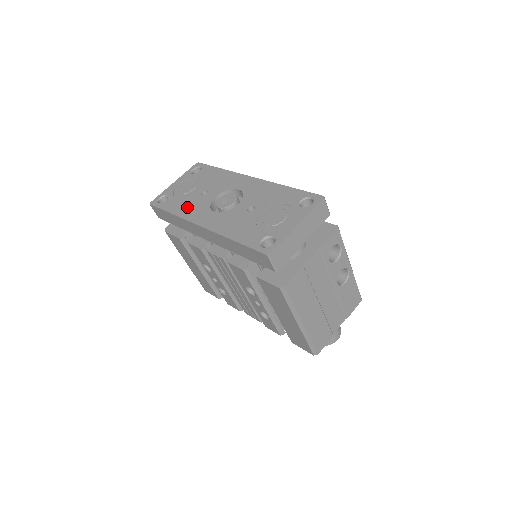
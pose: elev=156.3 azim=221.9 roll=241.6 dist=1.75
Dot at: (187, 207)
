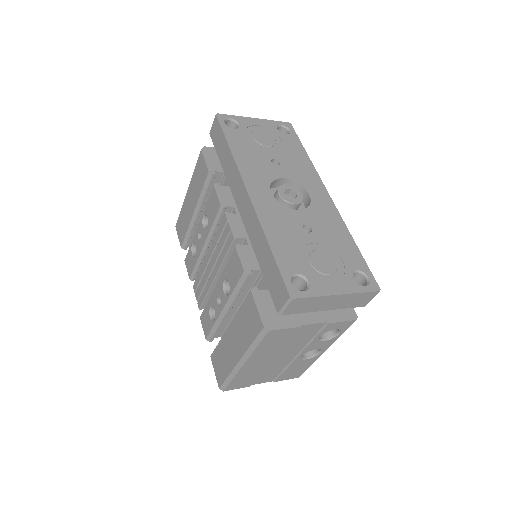
Dot at: (250, 158)
